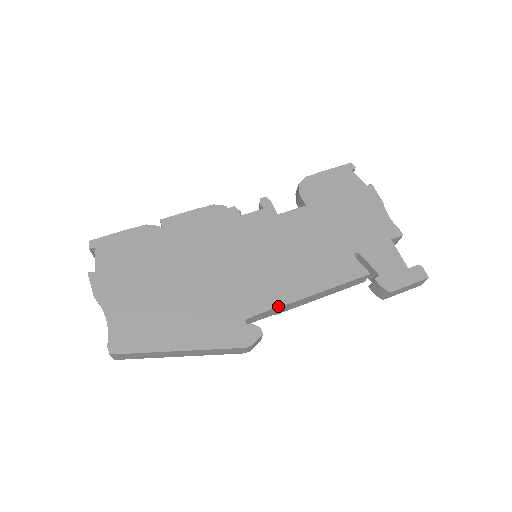
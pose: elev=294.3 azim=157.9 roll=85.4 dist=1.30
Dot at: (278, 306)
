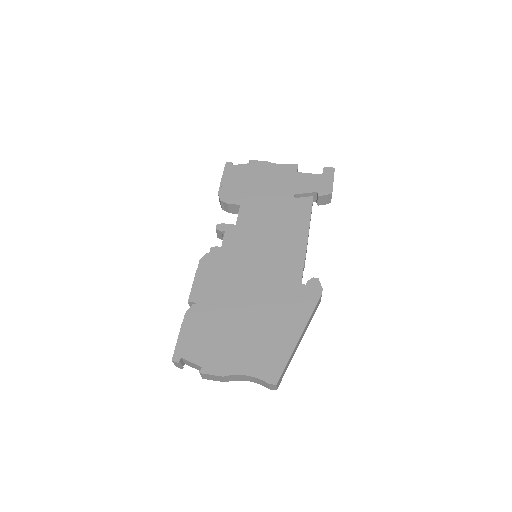
Dot at: (304, 259)
